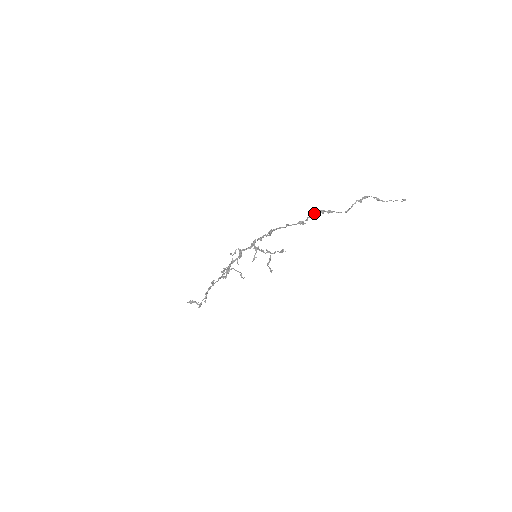
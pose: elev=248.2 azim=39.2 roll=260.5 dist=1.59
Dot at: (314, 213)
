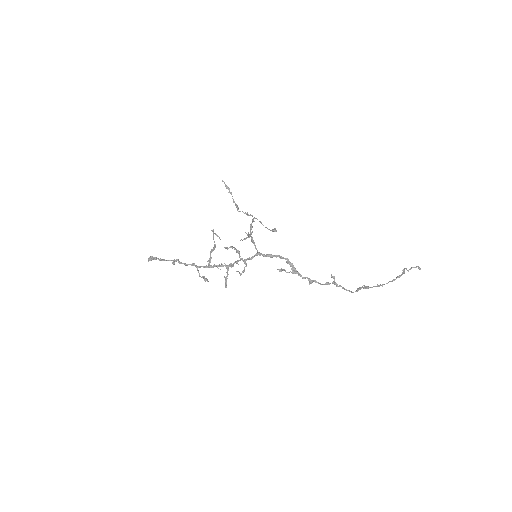
Dot at: occluded
